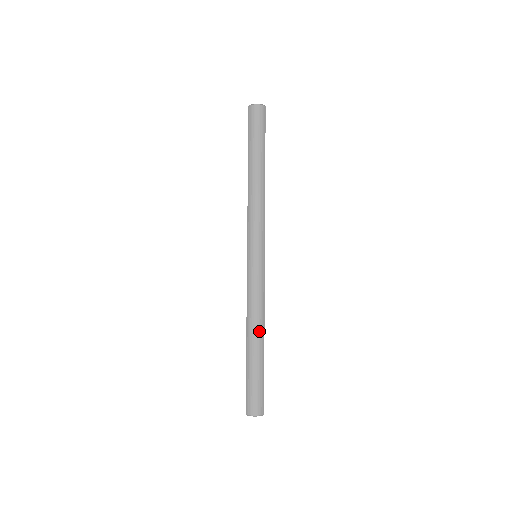
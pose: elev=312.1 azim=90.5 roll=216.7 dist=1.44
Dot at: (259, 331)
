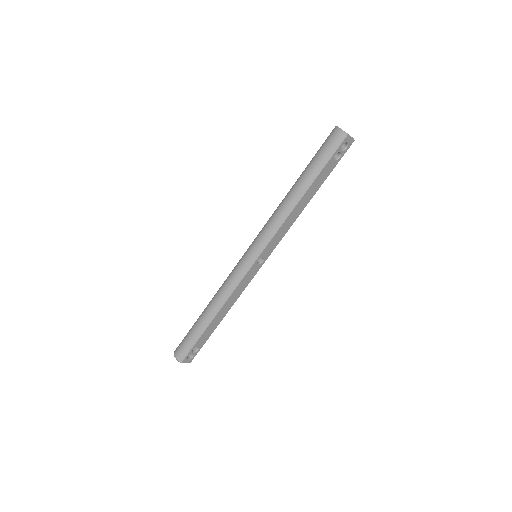
Dot at: (214, 309)
